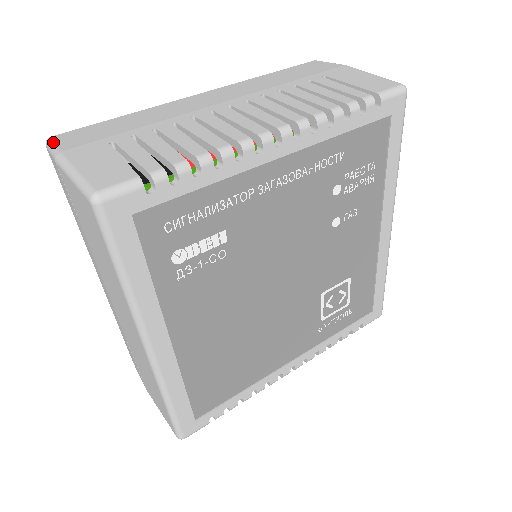
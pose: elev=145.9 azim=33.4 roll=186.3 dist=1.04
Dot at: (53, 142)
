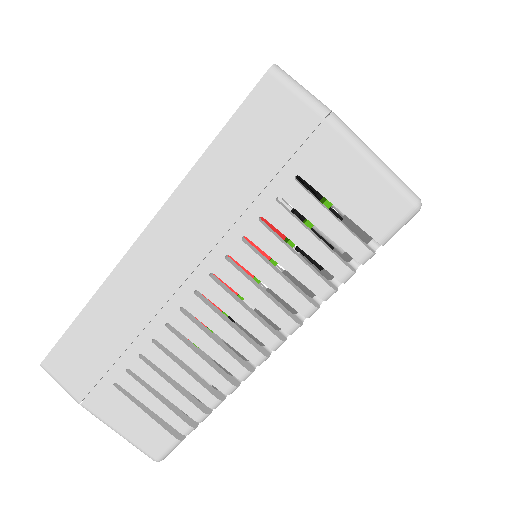
Dot at: (55, 379)
